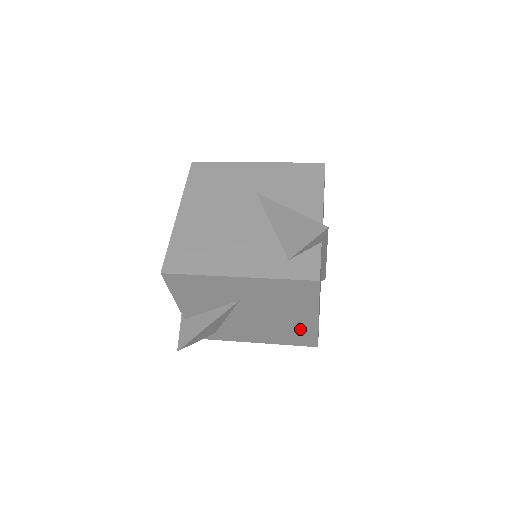
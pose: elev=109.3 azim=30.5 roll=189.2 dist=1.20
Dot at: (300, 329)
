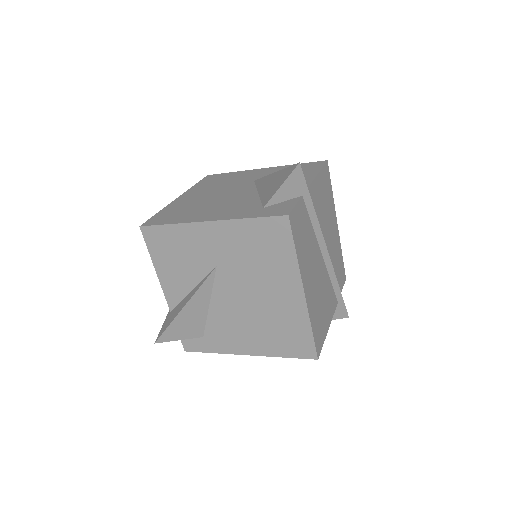
Dot at: (289, 319)
